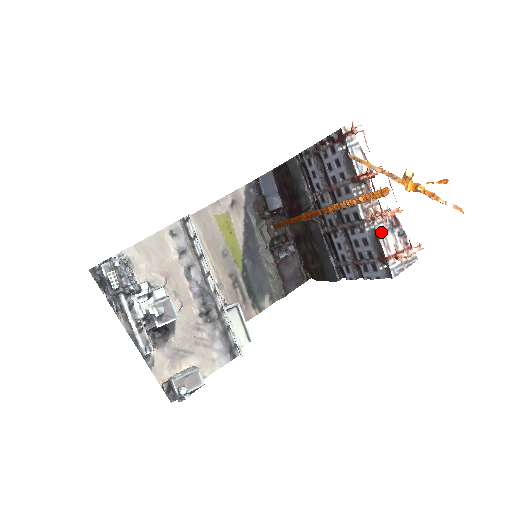
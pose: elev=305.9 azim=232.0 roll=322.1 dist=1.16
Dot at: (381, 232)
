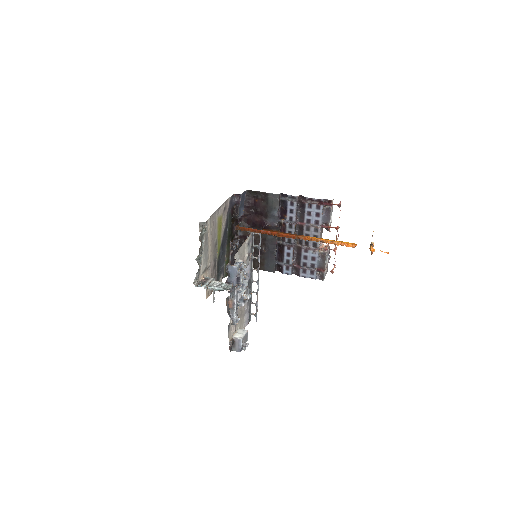
Dot at: occluded
